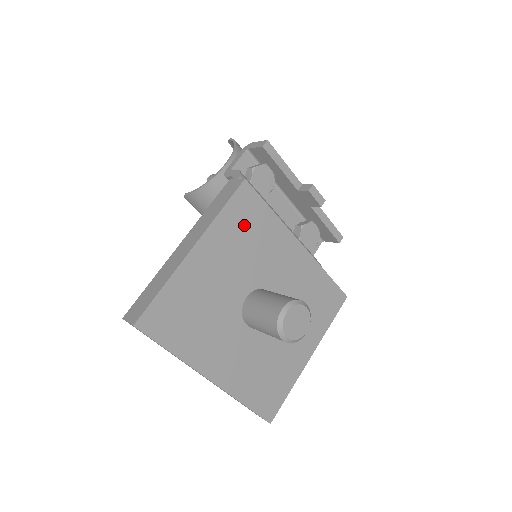
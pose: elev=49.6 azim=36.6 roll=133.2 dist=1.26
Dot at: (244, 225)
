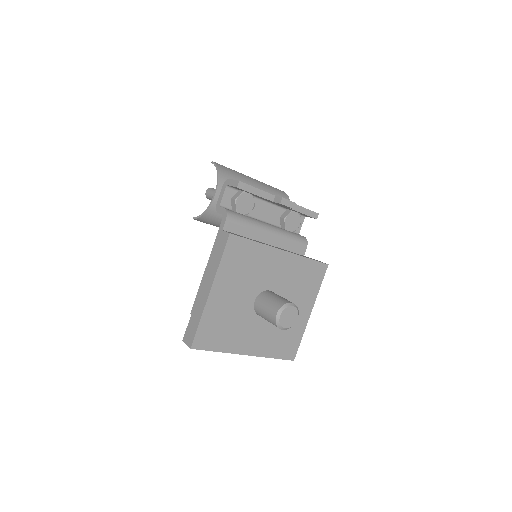
Dot at: (239, 261)
